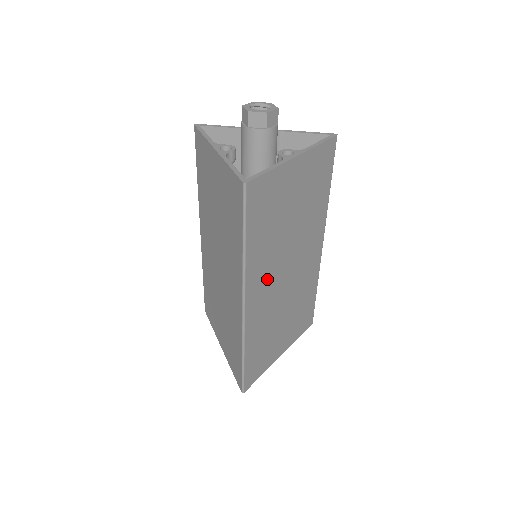
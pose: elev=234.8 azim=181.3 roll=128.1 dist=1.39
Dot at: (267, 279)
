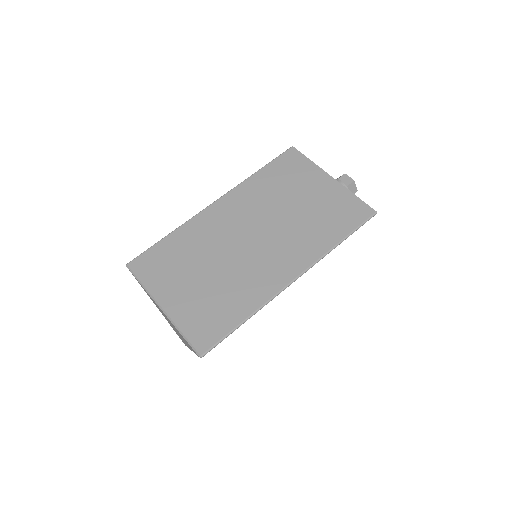
Dot at: (241, 213)
